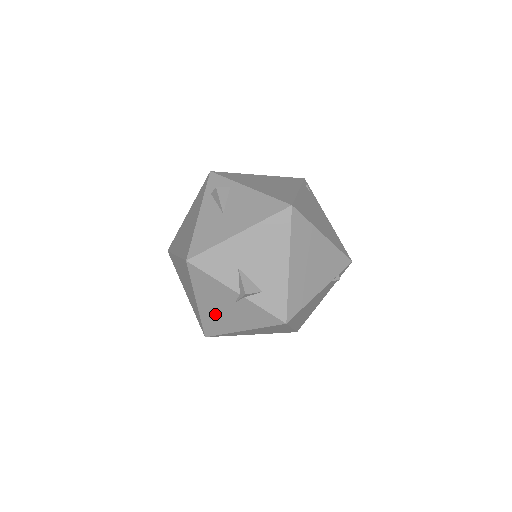
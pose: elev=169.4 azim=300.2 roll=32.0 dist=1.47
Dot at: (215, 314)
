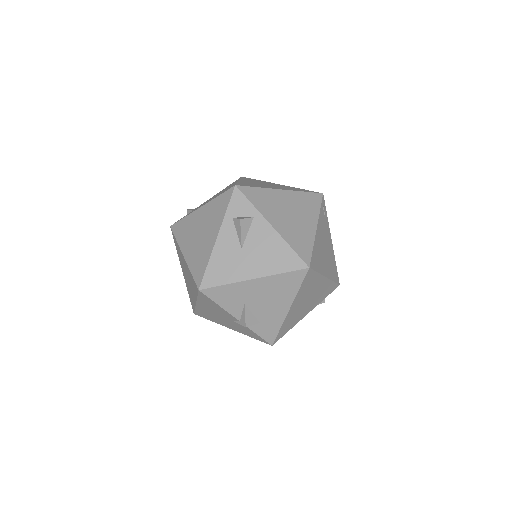
Dot at: (210, 314)
